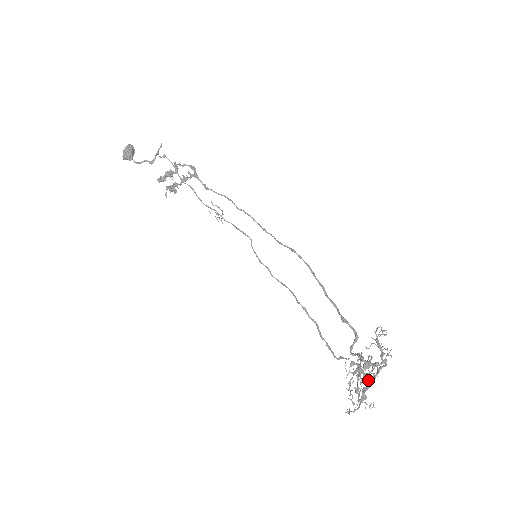
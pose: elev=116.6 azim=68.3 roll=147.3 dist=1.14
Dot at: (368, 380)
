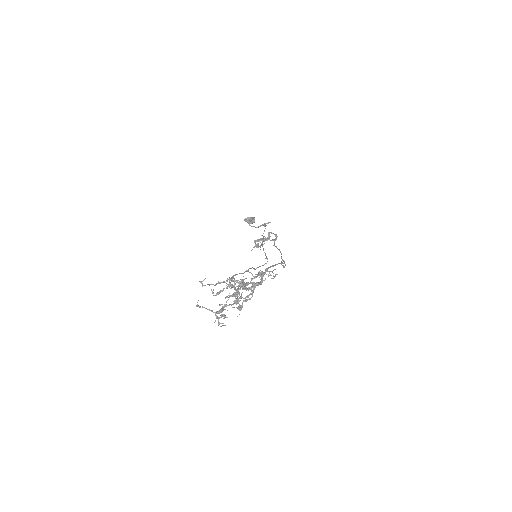
Dot at: occluded
